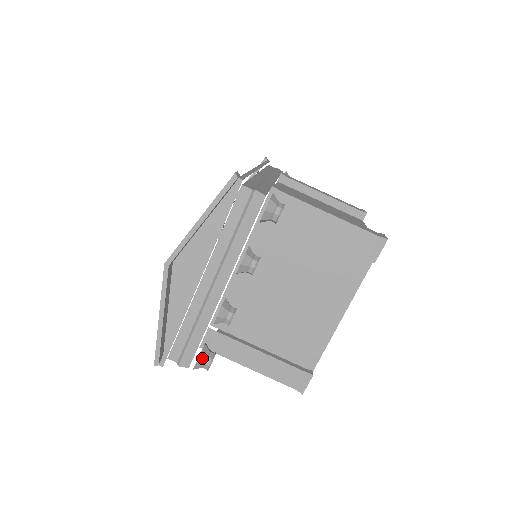
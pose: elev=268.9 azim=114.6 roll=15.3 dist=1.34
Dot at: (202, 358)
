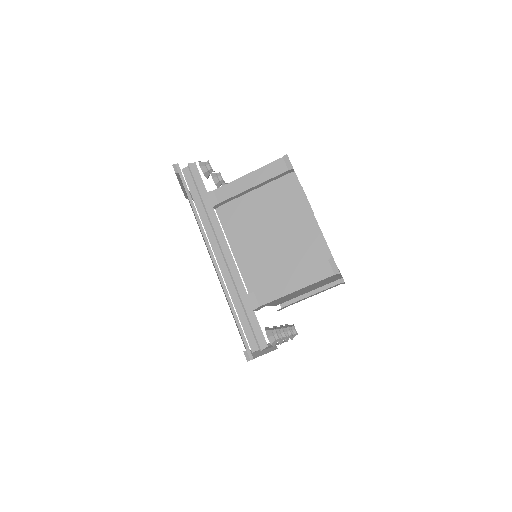
Dot at: (292, 337)
